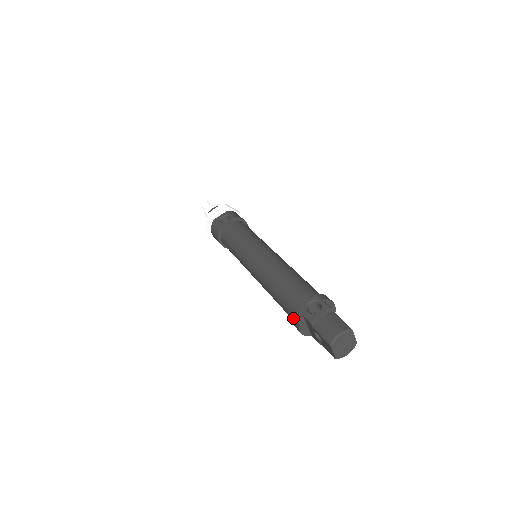
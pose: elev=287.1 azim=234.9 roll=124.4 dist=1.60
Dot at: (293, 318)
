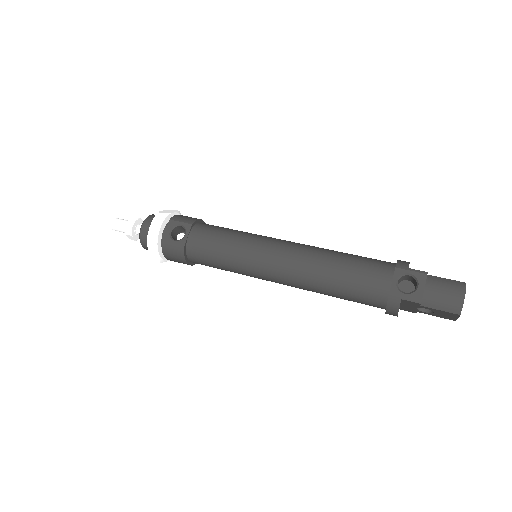
Dot at: (386, 308)
